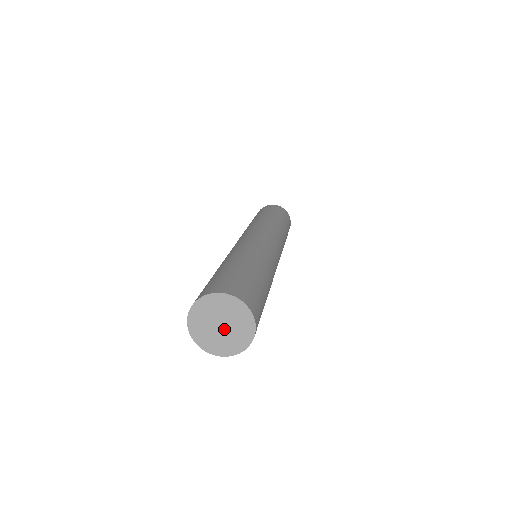
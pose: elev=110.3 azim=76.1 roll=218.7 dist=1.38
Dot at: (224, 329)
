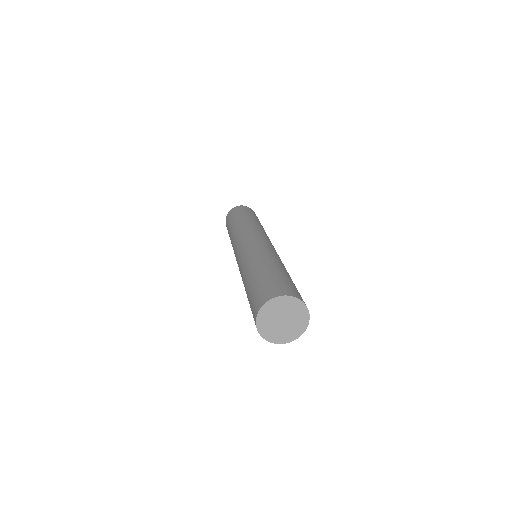
Dot at: (284, 323)
